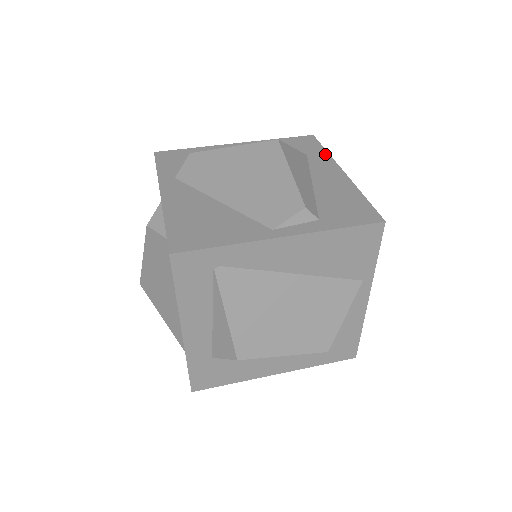
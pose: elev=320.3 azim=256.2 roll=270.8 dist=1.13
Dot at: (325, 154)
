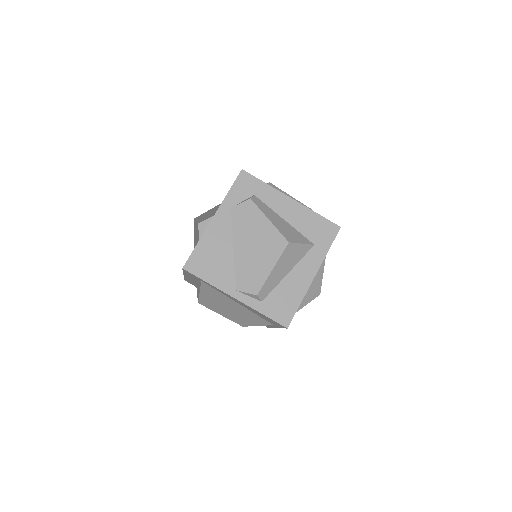
Dot at: (324, 253)
